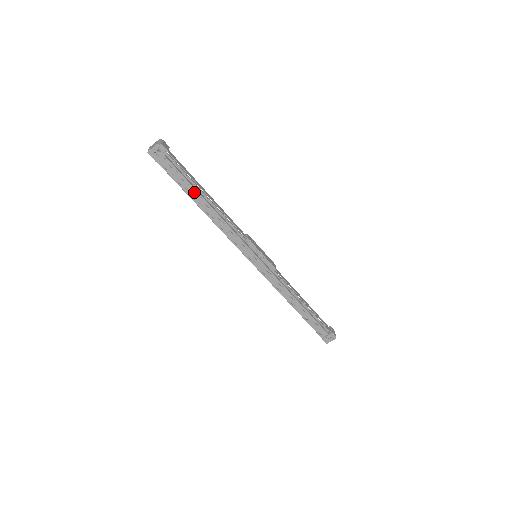
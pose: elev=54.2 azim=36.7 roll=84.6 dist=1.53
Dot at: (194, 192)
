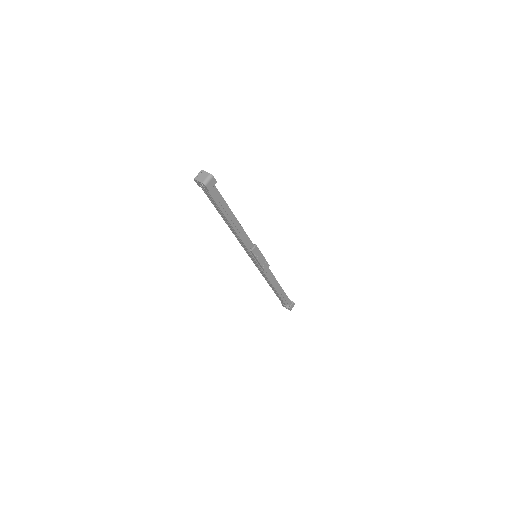
Dot at: (222, 213)
